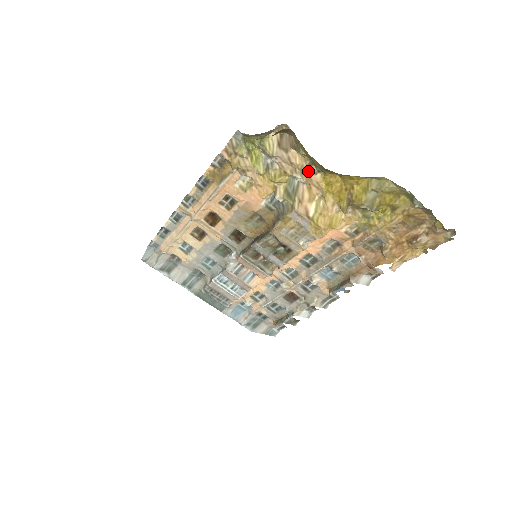
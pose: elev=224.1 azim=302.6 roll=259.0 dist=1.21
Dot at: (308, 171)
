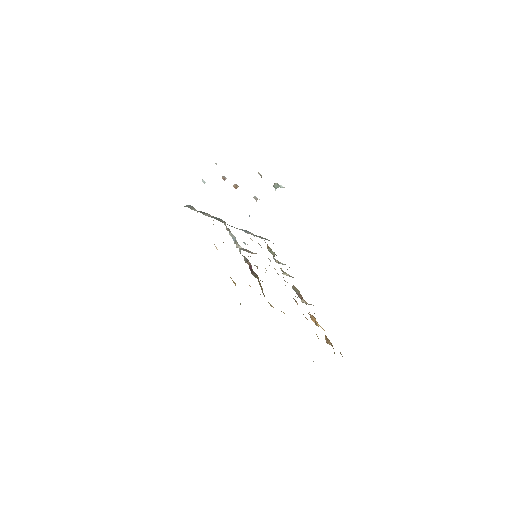
Dot at: occluded
